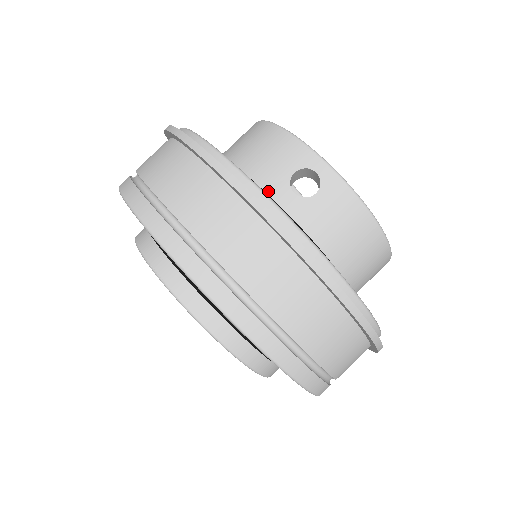
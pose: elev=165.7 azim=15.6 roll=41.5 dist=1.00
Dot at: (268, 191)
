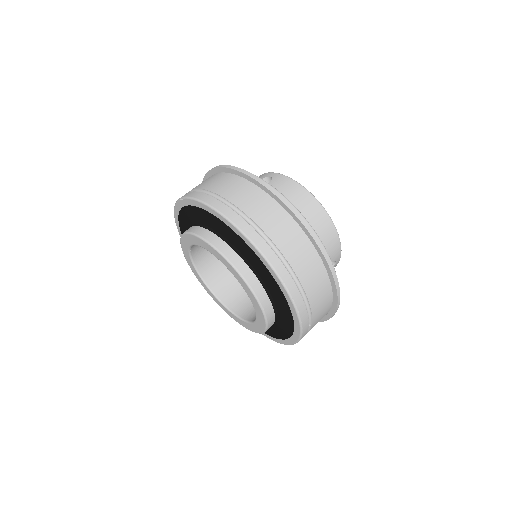
Dot at: occluded
